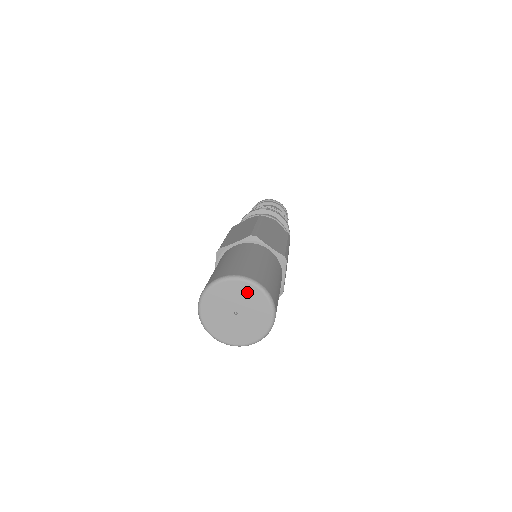
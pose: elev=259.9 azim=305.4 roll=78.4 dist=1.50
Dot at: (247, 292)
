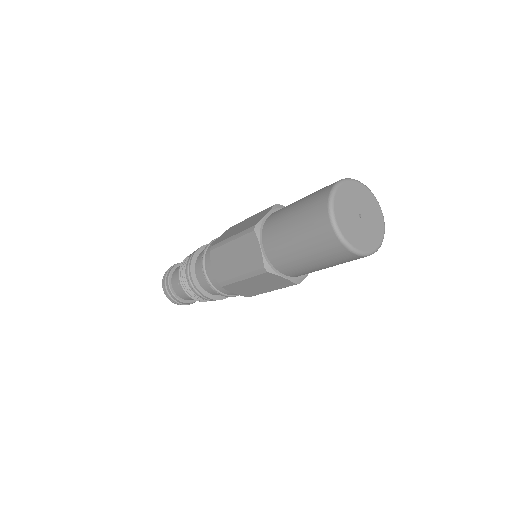
Dot at: (375, 209)
